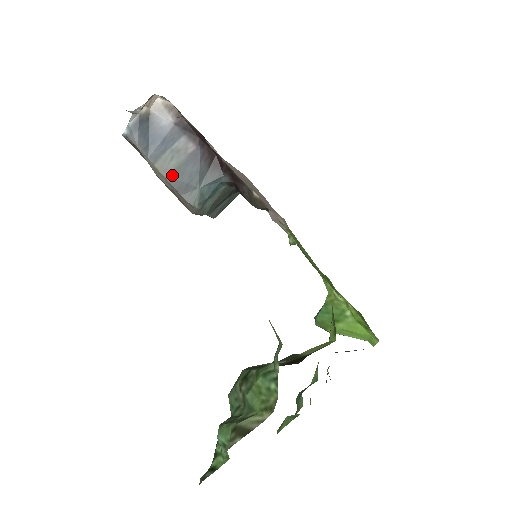
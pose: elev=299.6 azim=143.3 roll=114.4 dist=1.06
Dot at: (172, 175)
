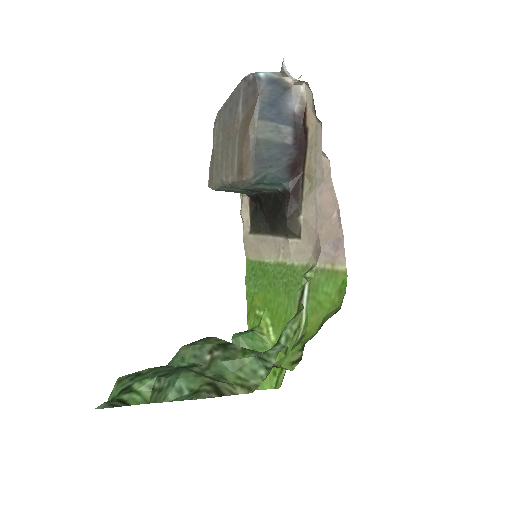
Dot at: (261, 141)
